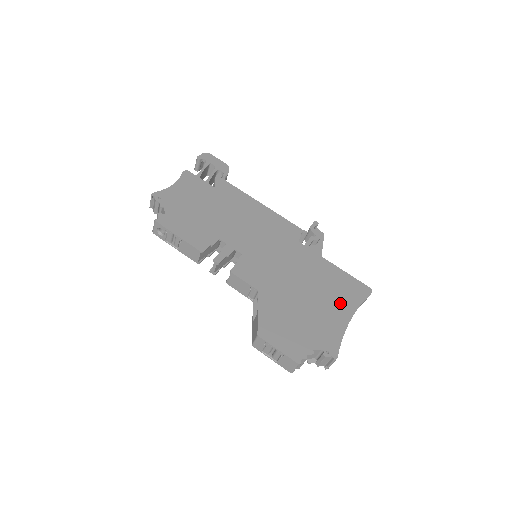
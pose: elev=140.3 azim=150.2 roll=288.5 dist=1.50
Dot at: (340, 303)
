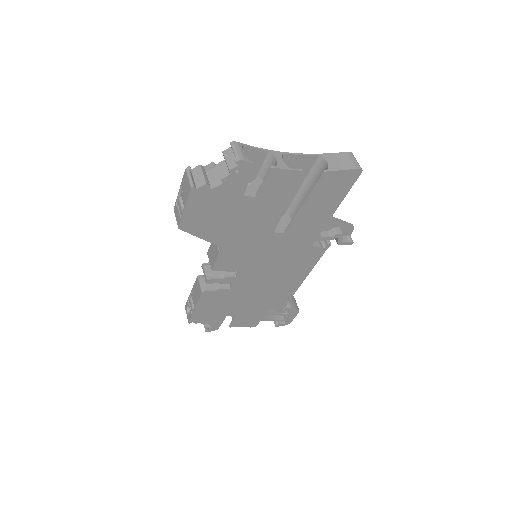
Dot at: occluded
